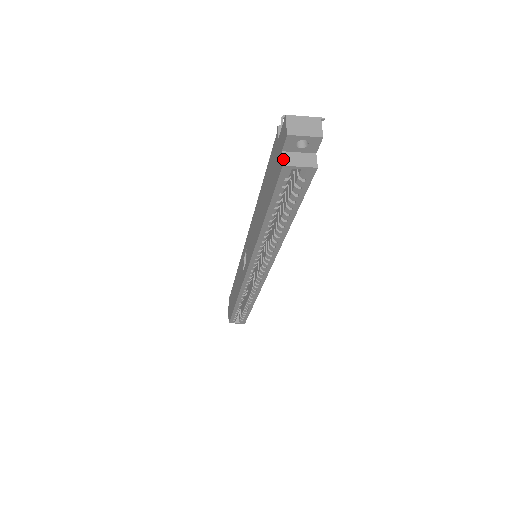
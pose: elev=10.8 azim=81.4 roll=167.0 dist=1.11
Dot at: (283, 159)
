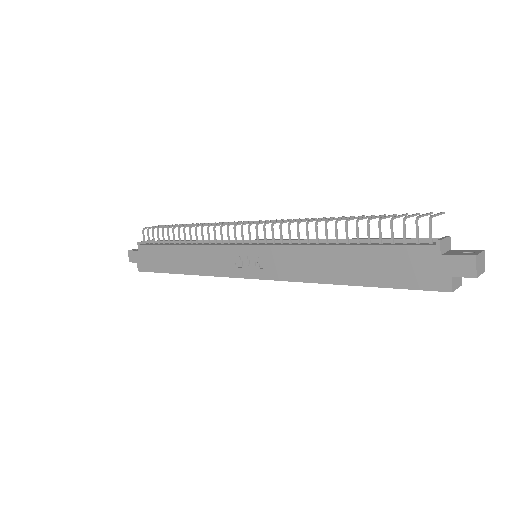
Dot at: (452, 285)
